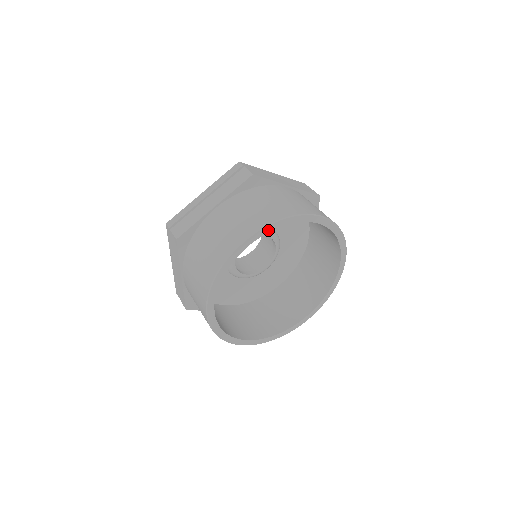
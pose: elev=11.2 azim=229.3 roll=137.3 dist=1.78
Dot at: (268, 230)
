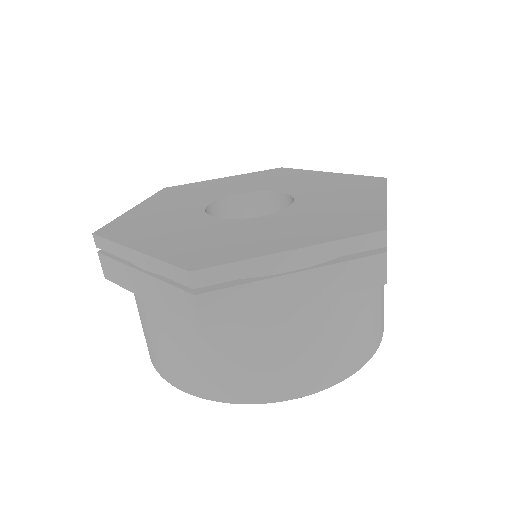
Dot at: occluded
